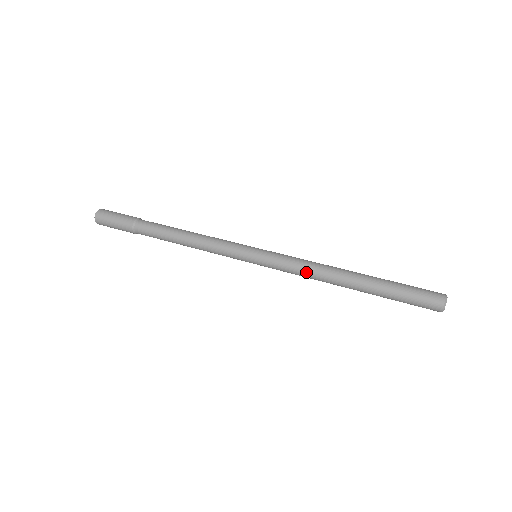
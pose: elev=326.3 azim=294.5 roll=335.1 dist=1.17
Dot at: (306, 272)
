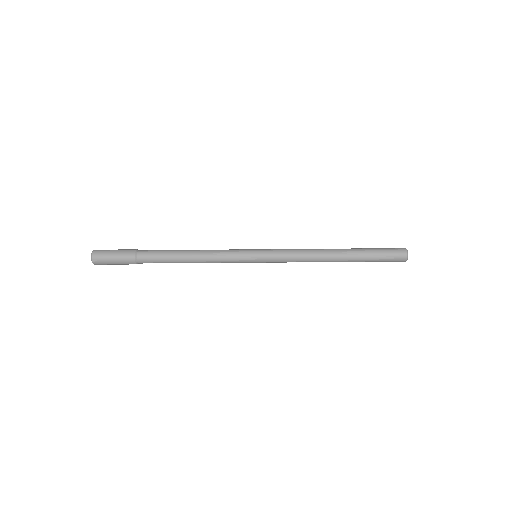
Dot at: (302, 257)
